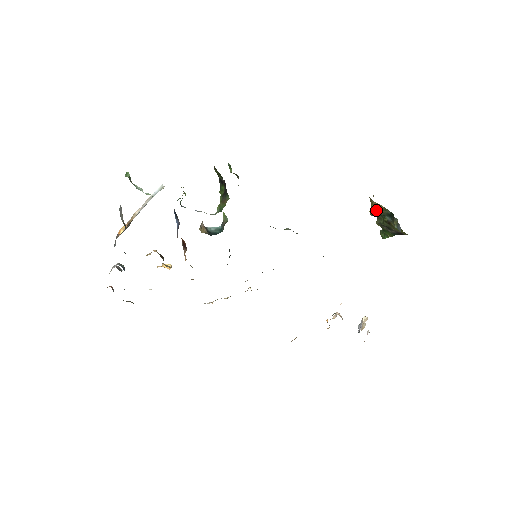
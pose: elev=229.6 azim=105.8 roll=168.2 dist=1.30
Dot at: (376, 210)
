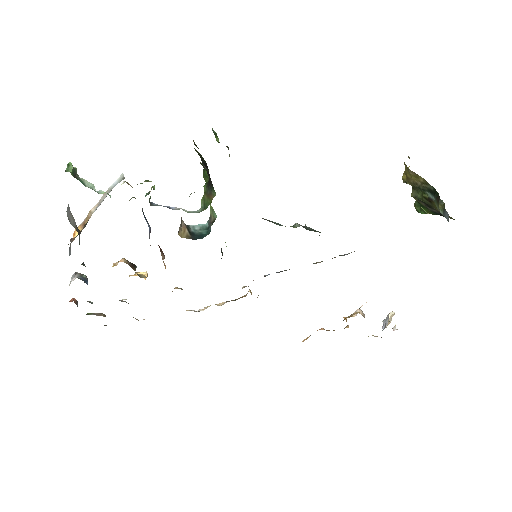
Dot at: (413, 180)
